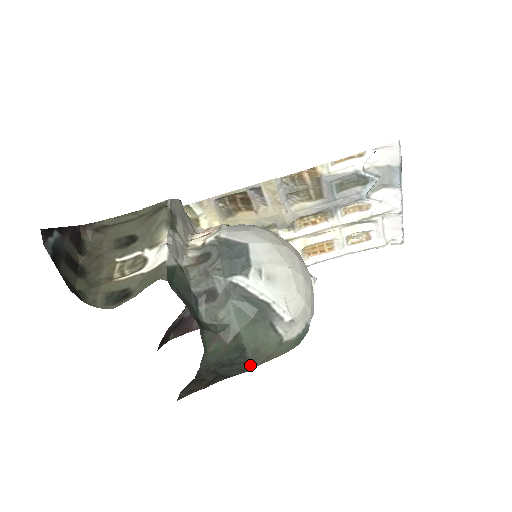
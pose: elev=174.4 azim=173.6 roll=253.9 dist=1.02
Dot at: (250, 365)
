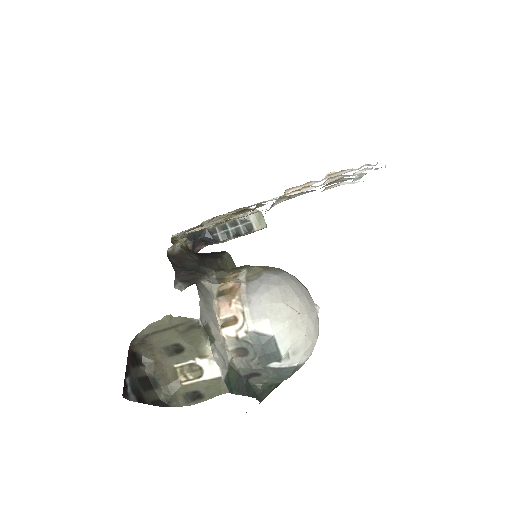
Dot at: occluded
